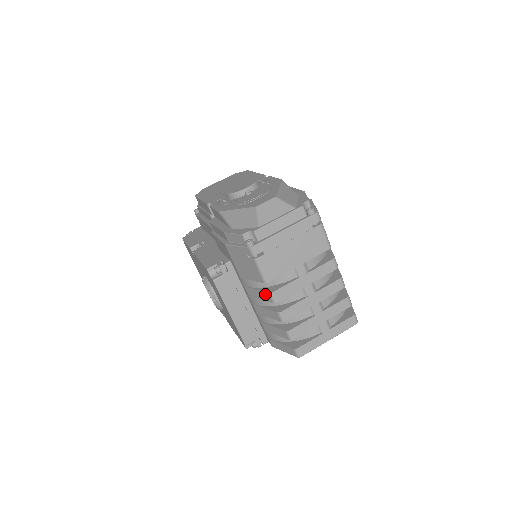
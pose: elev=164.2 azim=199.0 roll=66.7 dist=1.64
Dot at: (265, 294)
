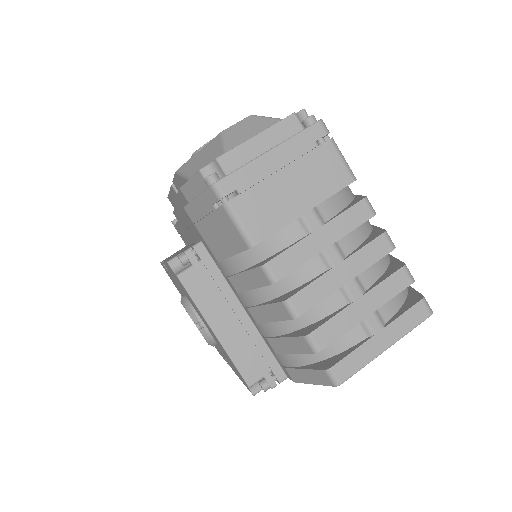
Dot at: (256, 272)
